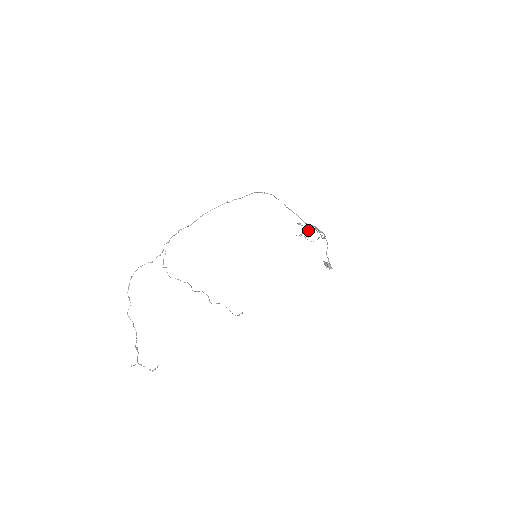
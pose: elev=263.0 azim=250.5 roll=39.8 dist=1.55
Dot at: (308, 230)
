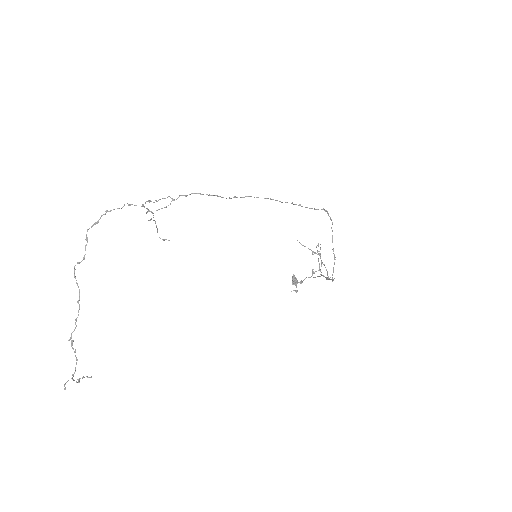
Dot at: (315, 252)
